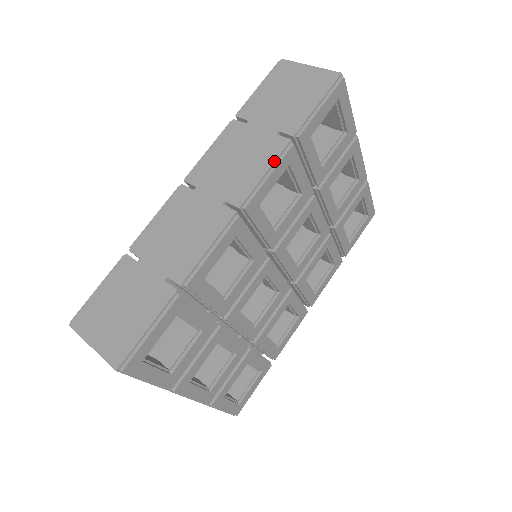
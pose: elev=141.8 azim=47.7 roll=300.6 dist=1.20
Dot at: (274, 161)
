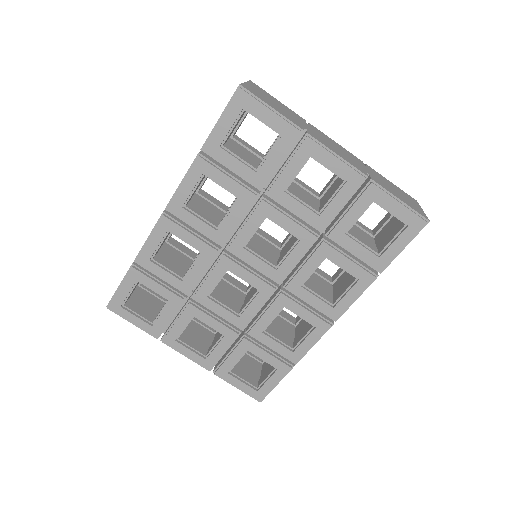
Dot at: (187, 172)
